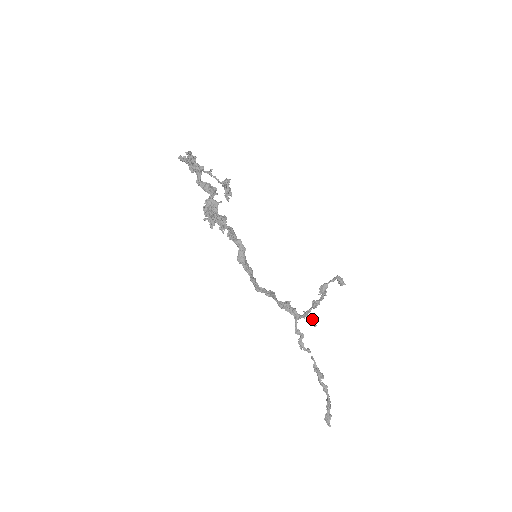
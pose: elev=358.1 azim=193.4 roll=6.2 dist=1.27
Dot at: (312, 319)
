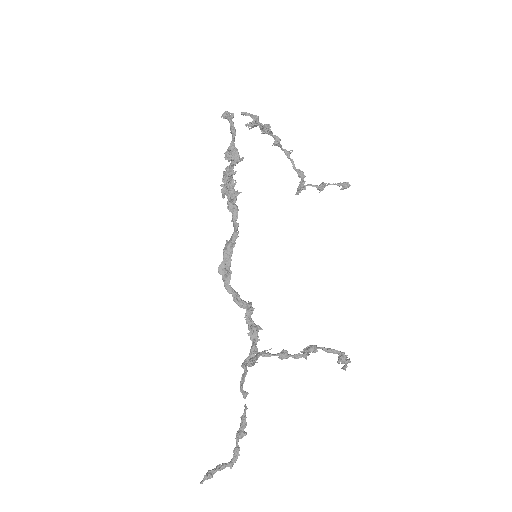
Dot at: (250, 359)
